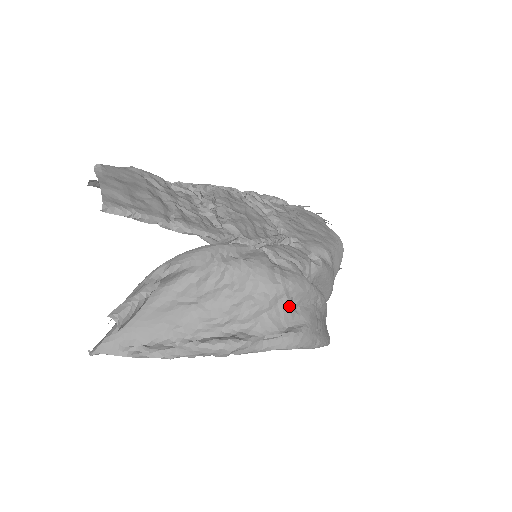
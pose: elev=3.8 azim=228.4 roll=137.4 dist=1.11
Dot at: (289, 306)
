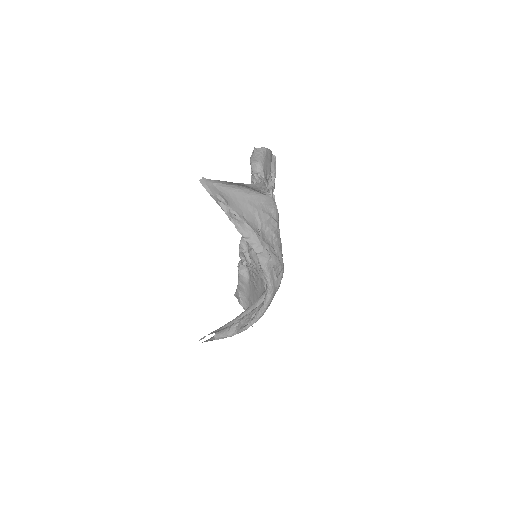
Dot at: occluded
